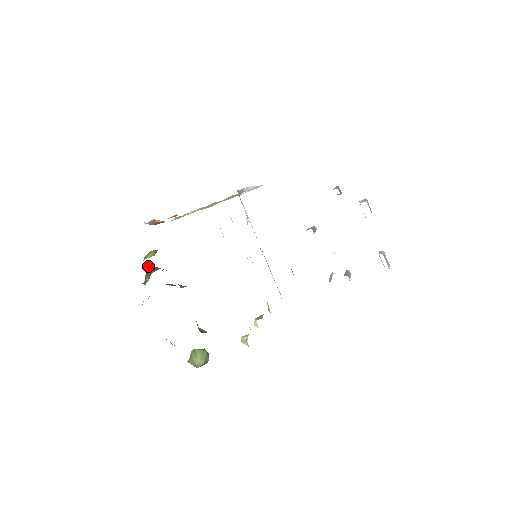
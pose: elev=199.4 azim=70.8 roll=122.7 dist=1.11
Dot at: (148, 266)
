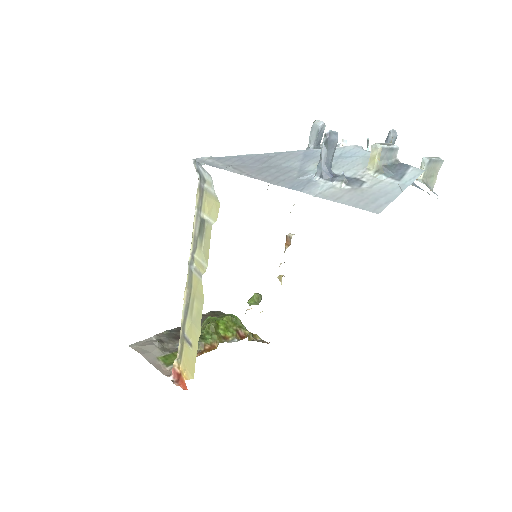
Dot at: occluded
